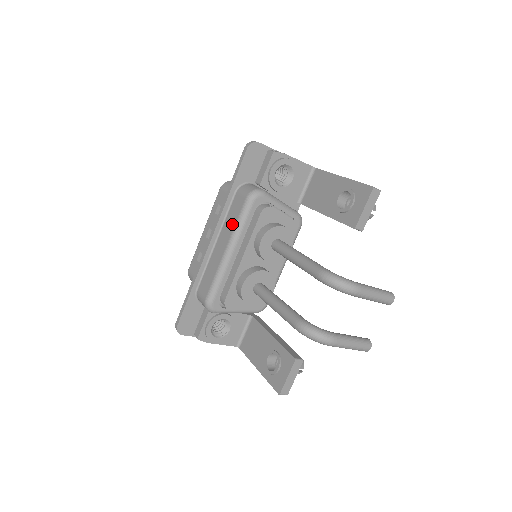
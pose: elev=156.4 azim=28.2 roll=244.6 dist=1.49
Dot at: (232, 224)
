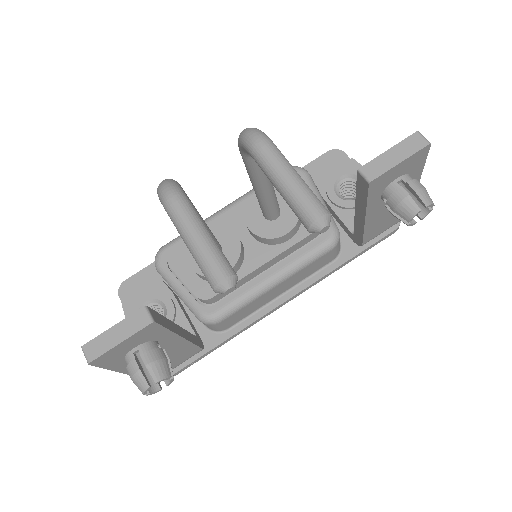
Dot at: occluded
